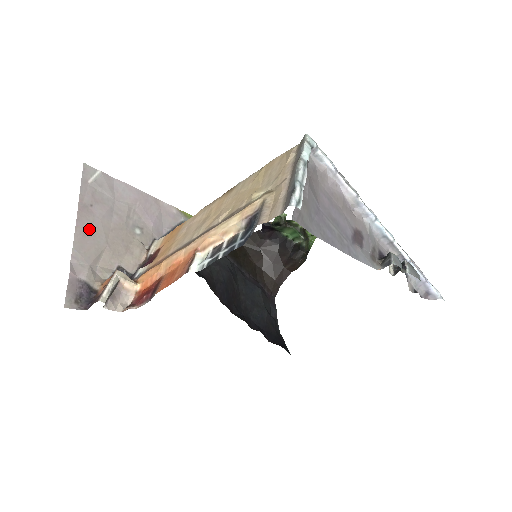
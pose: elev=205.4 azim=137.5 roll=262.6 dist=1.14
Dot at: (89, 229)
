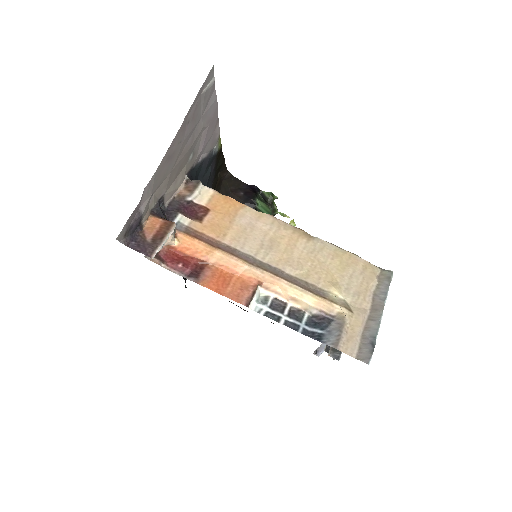
Dot at: (173, 152)
